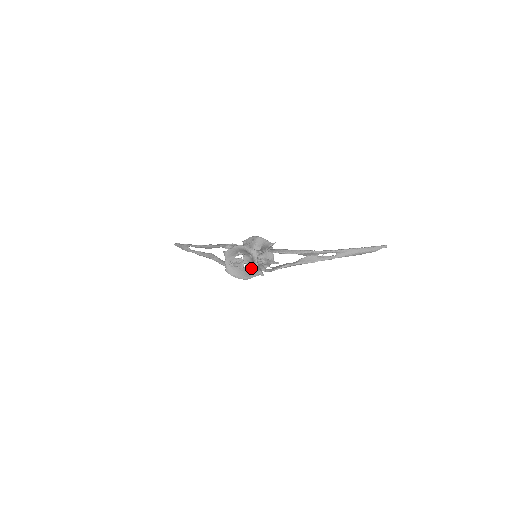
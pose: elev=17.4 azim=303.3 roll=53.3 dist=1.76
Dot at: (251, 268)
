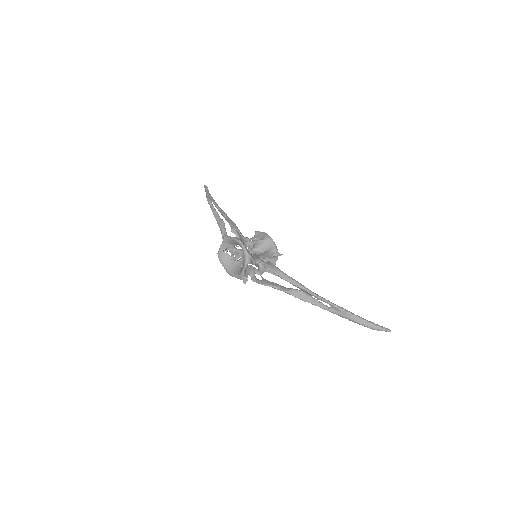
Dot at: (241, 267)
